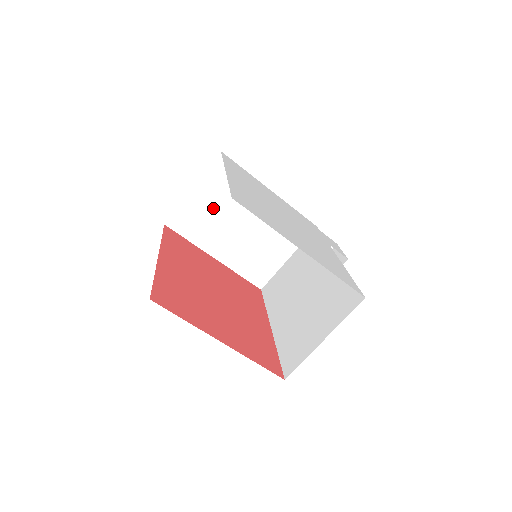
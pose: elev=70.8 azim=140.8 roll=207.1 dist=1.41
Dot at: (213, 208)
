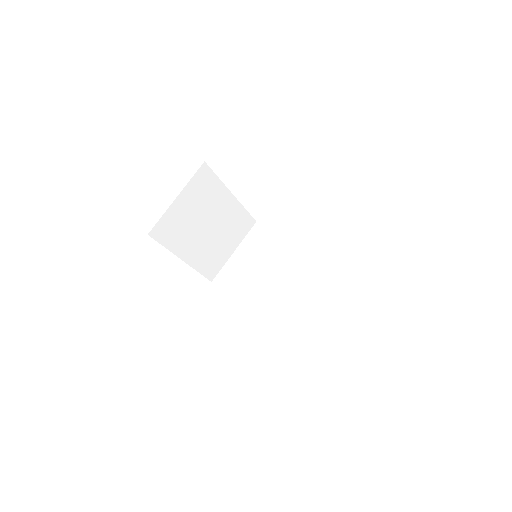
Dot at: (189, 214)
